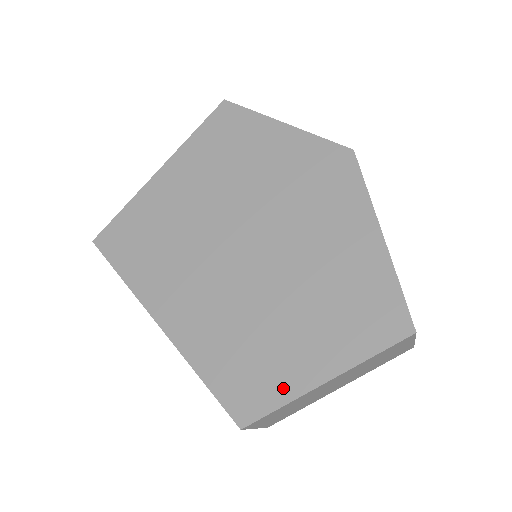
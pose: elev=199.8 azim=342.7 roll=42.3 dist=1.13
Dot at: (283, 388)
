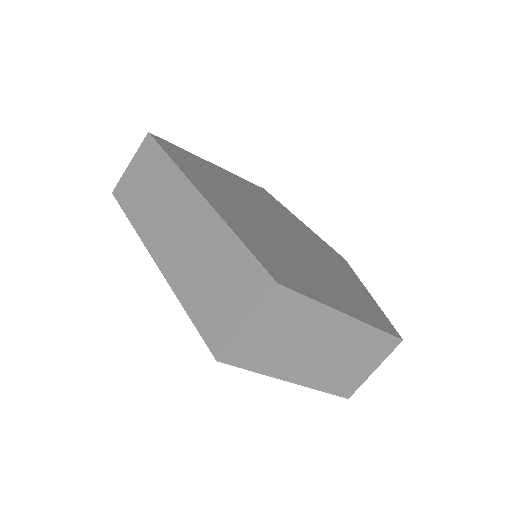
Dot at: (314, 293)
